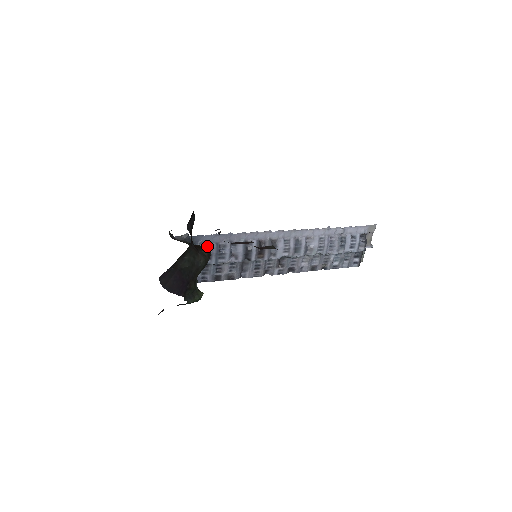
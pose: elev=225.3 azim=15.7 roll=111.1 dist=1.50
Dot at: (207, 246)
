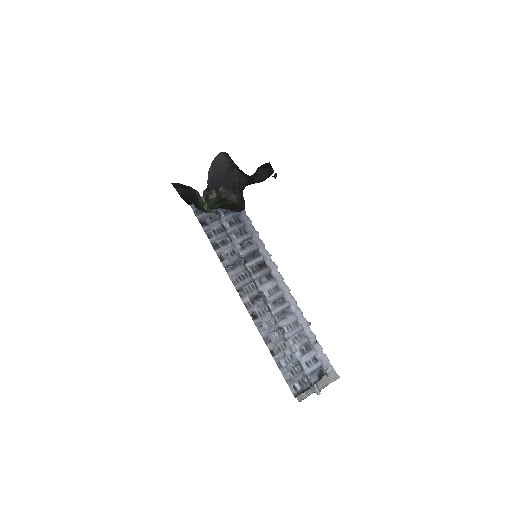
Dot at: (239, 220)
